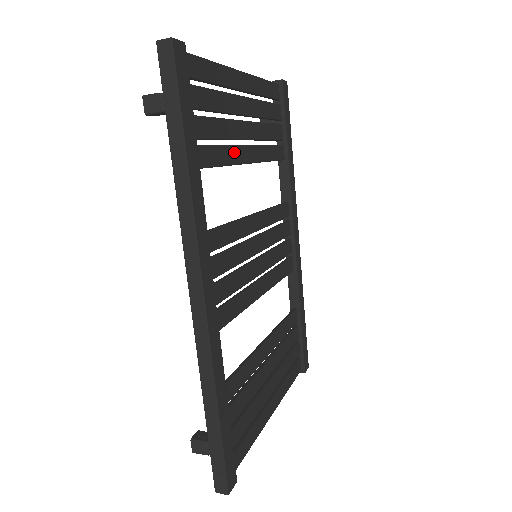
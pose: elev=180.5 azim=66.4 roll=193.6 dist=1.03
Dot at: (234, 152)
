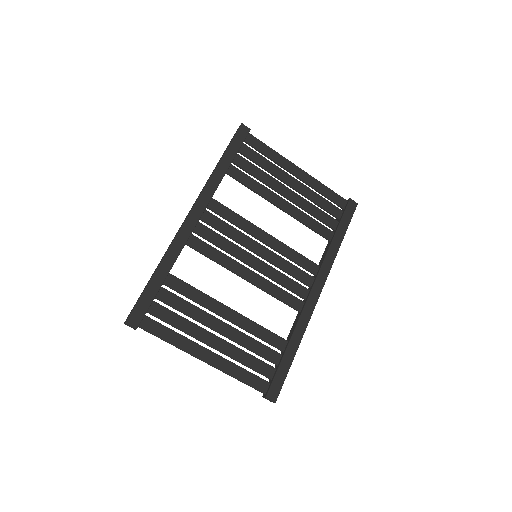
Dot at: (267, 192)
